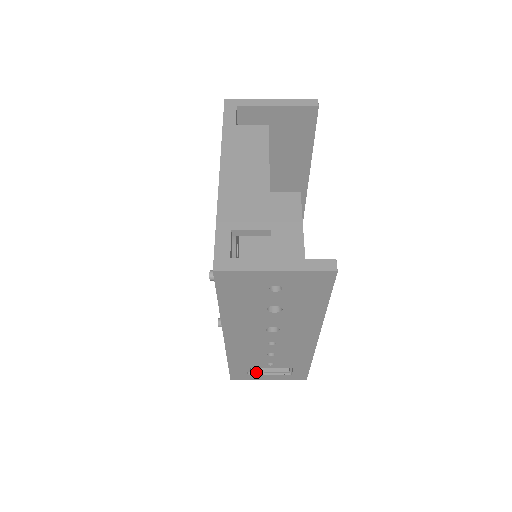
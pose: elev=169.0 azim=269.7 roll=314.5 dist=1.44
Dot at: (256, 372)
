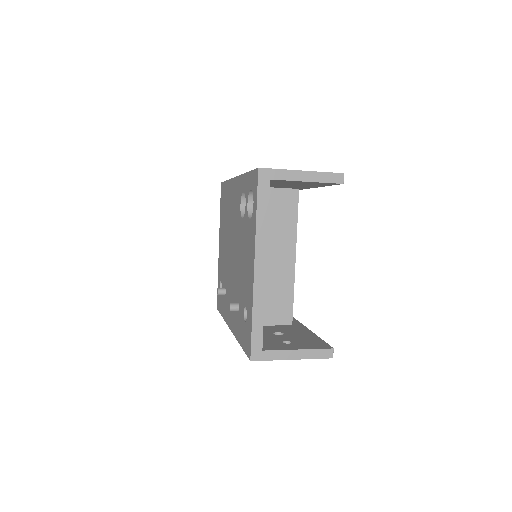
Dot at: occluded
